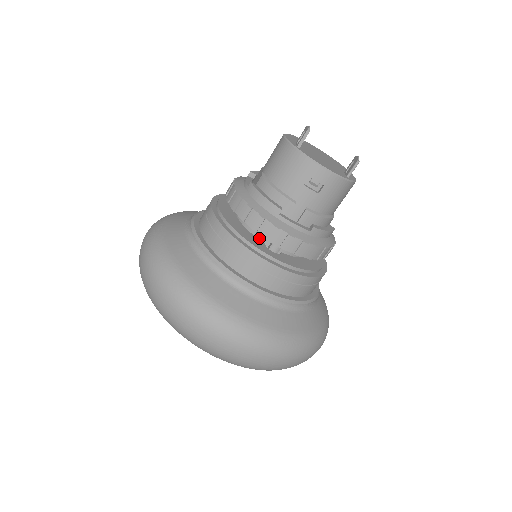
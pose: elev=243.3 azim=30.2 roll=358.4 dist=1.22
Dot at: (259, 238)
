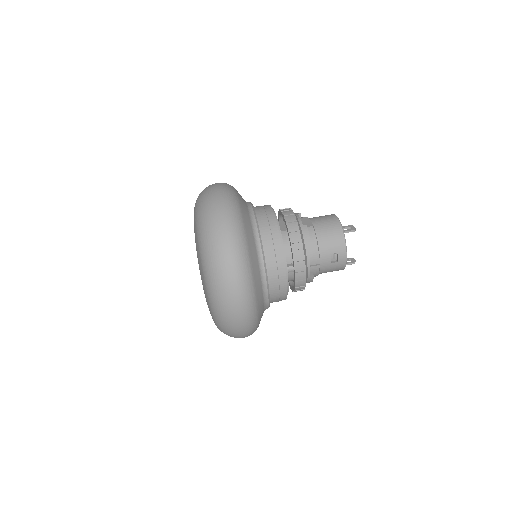
Dot at: occluded
